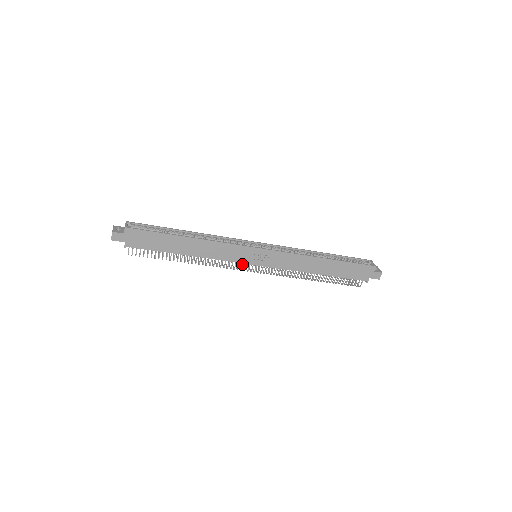
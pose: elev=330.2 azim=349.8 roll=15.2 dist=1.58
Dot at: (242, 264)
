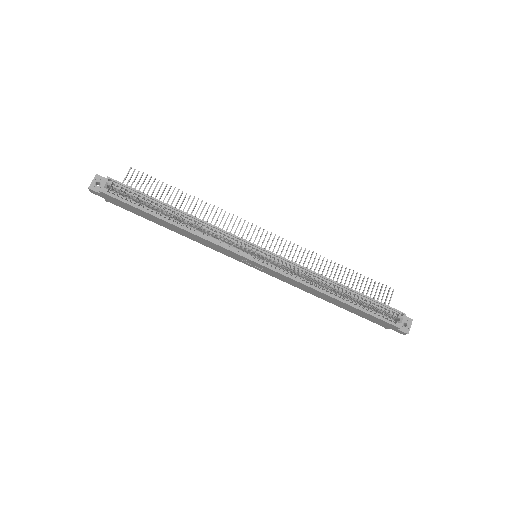
Dot at: occluded
